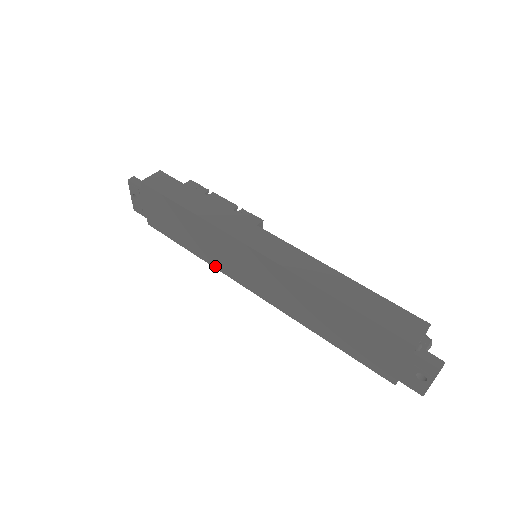
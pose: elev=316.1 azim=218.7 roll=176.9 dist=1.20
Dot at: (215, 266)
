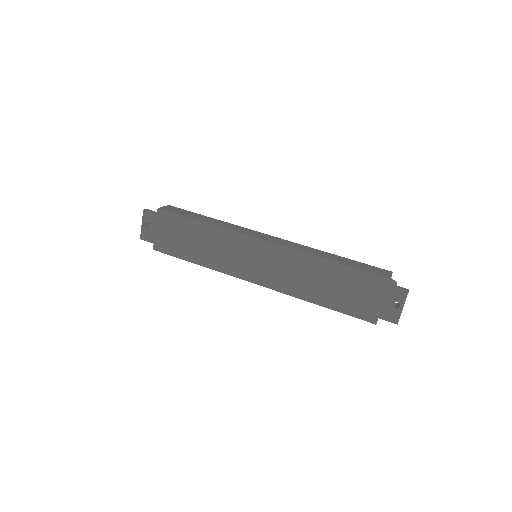
Dot at: (220, 270)
